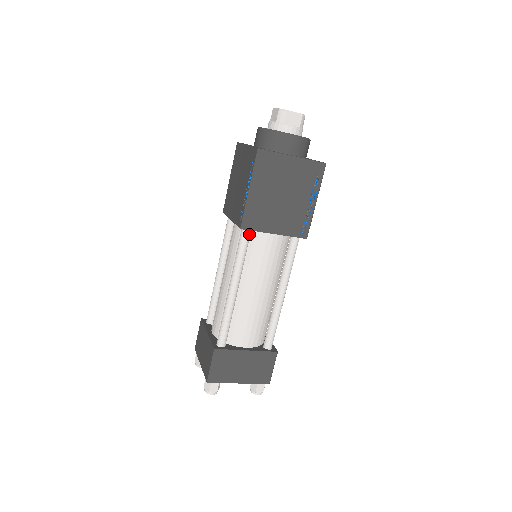
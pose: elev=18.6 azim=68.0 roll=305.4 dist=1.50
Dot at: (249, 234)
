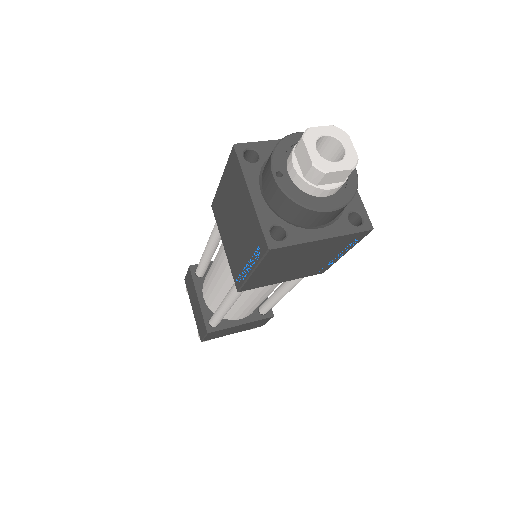
Dot at: occluded
